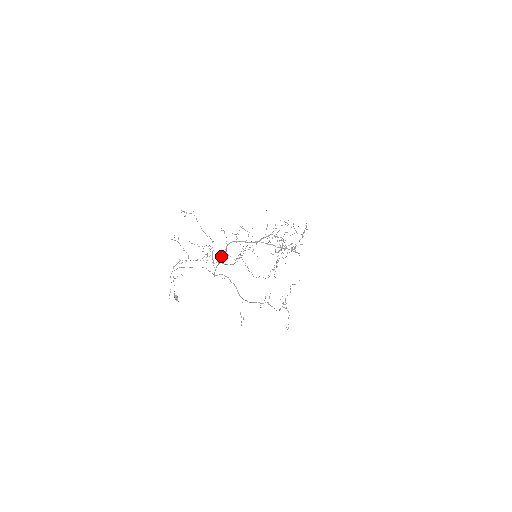
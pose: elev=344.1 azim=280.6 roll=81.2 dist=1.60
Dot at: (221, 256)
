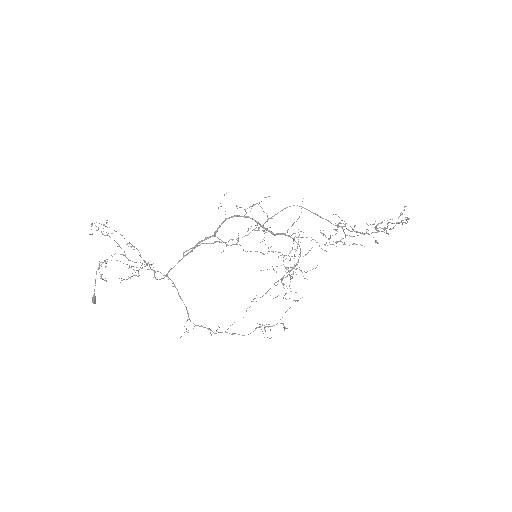
Dot at: (200, 241)
